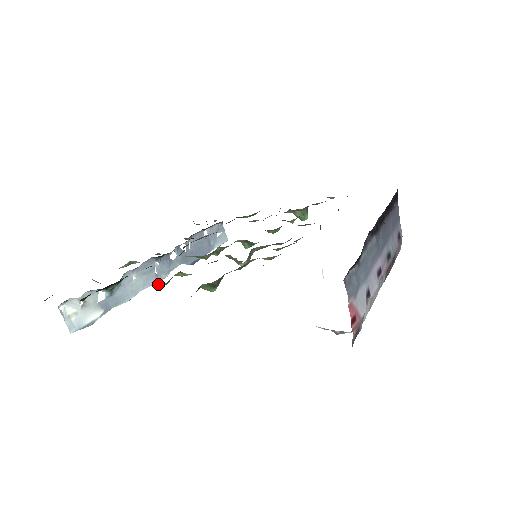
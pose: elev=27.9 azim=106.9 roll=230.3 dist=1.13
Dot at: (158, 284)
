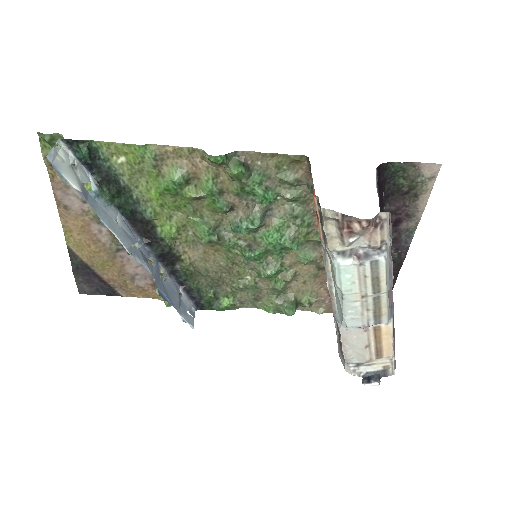
Dot at: (175, 171)
